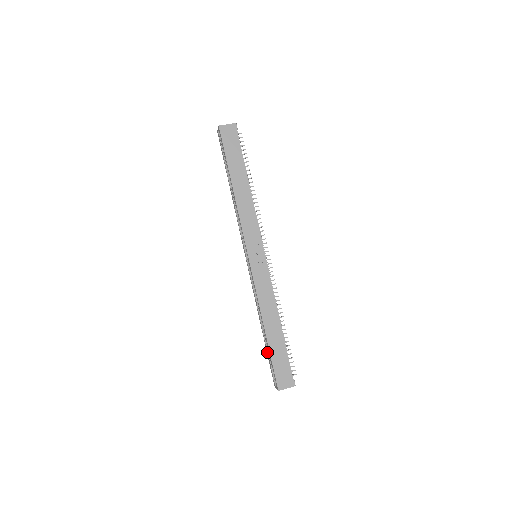
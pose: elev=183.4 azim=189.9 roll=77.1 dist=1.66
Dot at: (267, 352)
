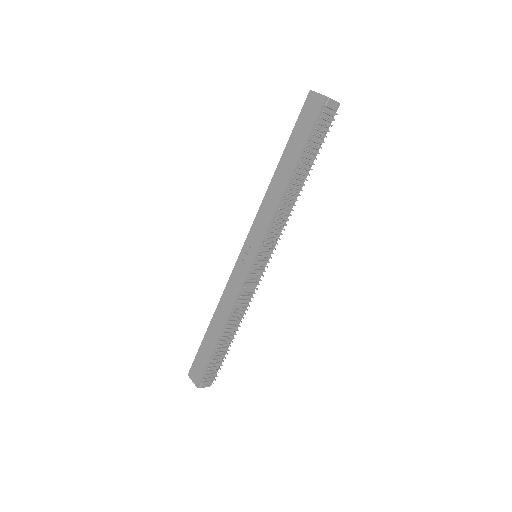
Dot at: occluded
